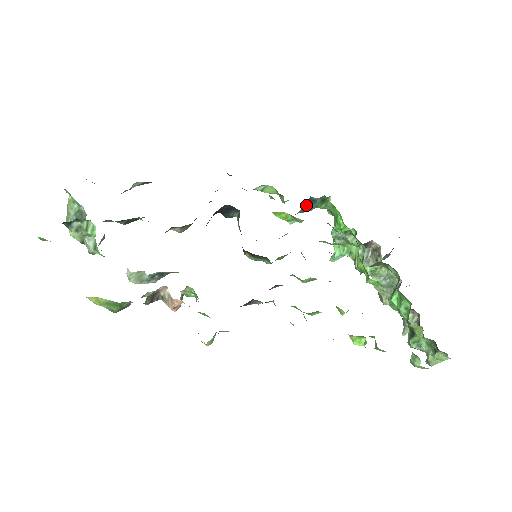
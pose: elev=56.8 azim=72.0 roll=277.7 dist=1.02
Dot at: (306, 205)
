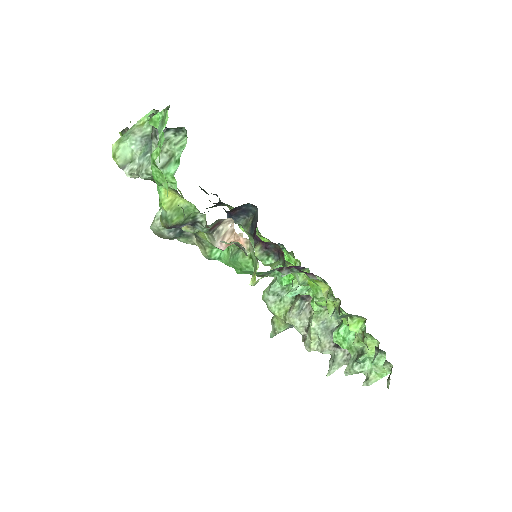
Dot at: occluded
